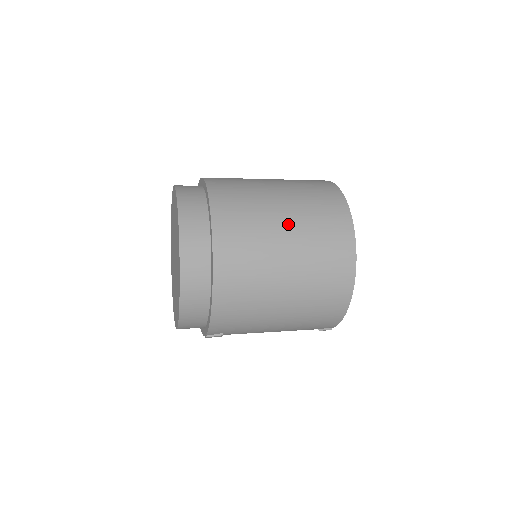
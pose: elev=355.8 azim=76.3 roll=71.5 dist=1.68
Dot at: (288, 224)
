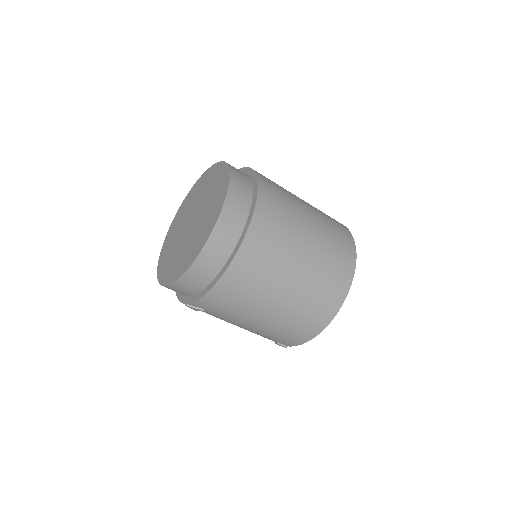
Dot at: (309, 245)
